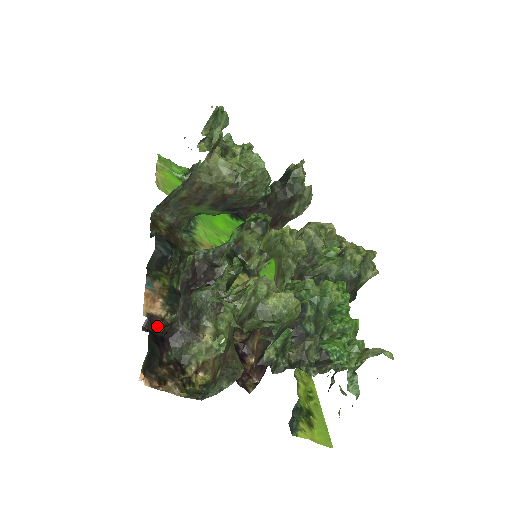
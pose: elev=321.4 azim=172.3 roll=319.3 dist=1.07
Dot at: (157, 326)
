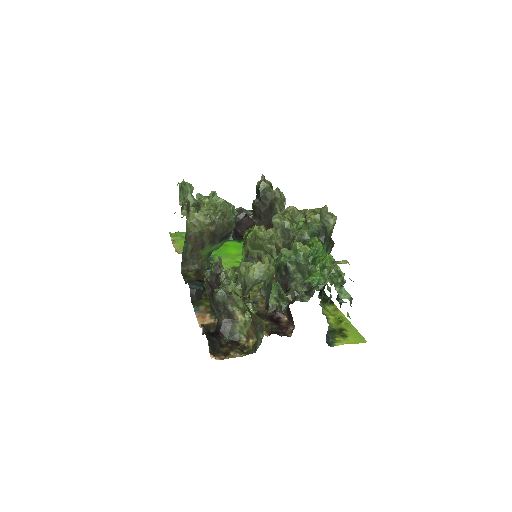
Dot at: (211, 329)
